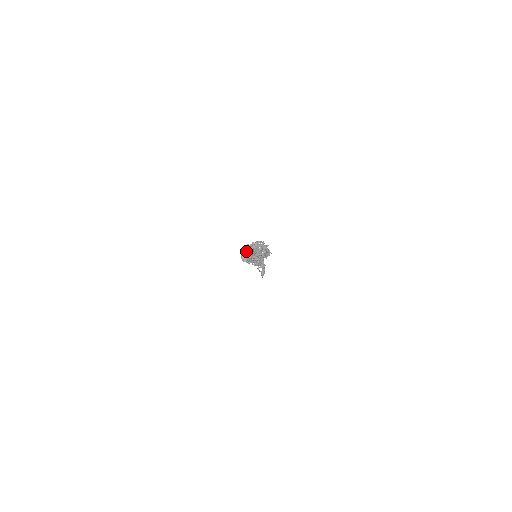
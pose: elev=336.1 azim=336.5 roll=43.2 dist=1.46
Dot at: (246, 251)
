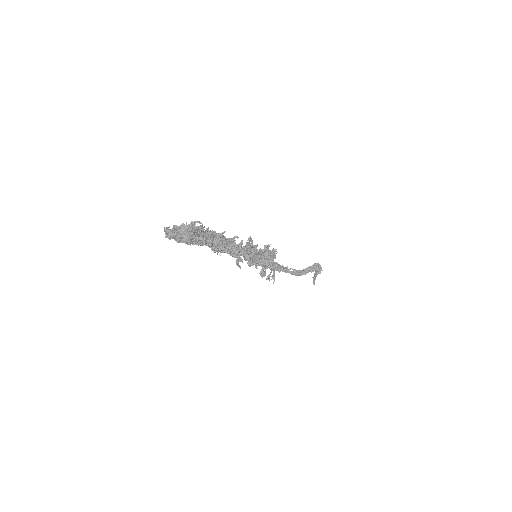
Dot at: (179, 230)
